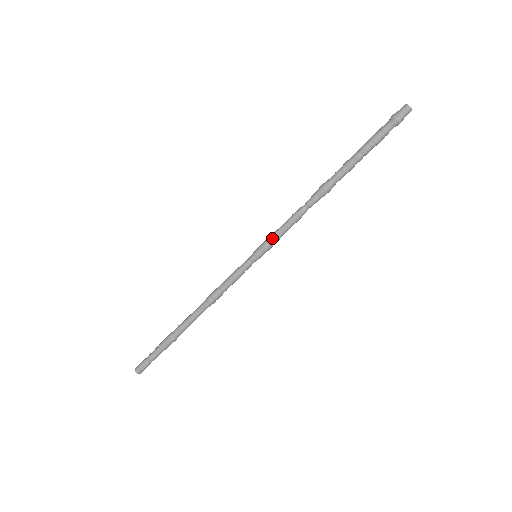
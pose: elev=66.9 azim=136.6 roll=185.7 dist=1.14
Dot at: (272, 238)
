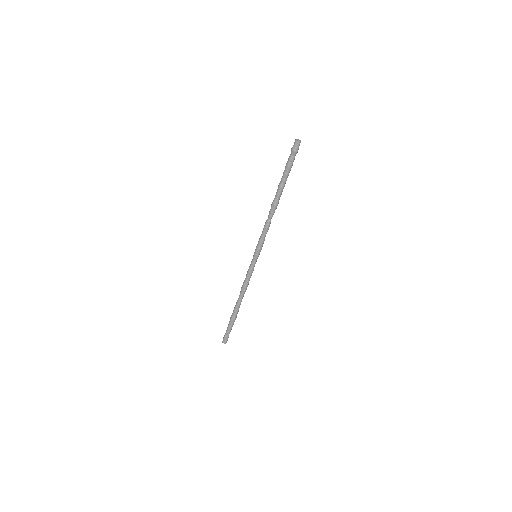
Dot at: (258, 242)
